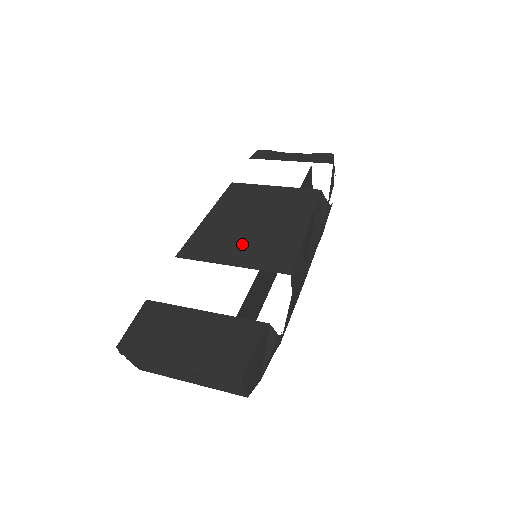
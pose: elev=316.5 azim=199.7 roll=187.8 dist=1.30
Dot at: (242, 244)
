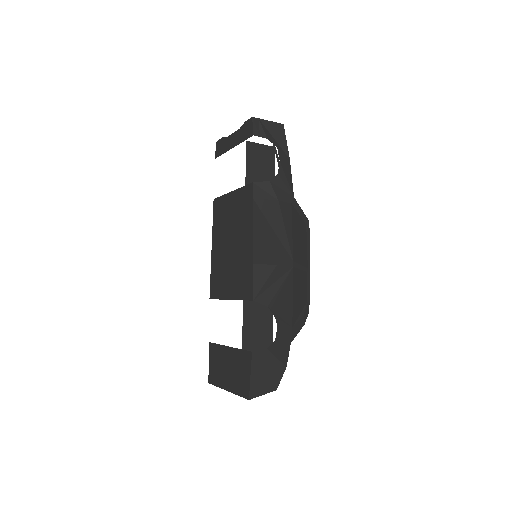
Dot at: (230, 274)
